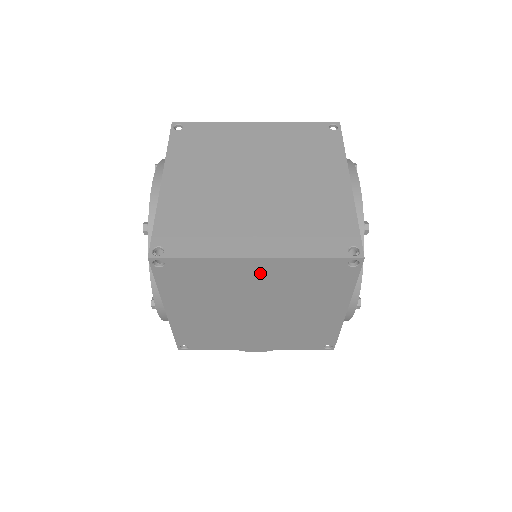
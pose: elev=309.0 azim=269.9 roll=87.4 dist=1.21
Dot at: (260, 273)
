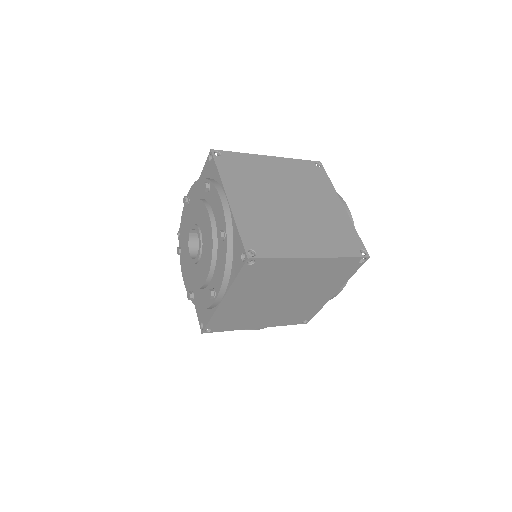
Dot at: (307, 268)
